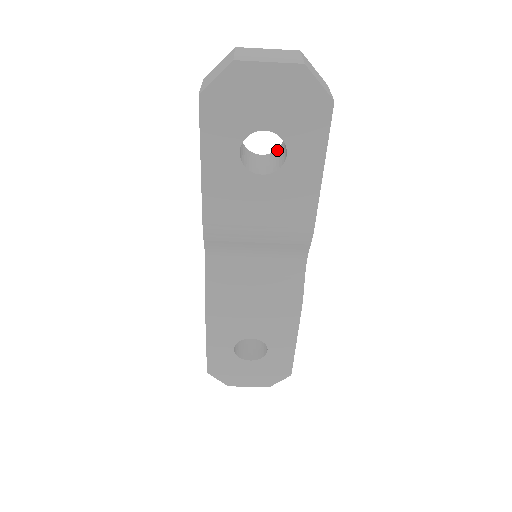
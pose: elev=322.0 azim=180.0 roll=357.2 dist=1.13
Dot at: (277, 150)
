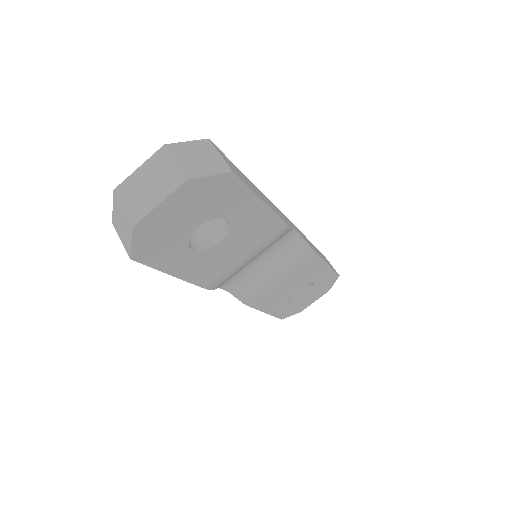
Dot at: occluded
